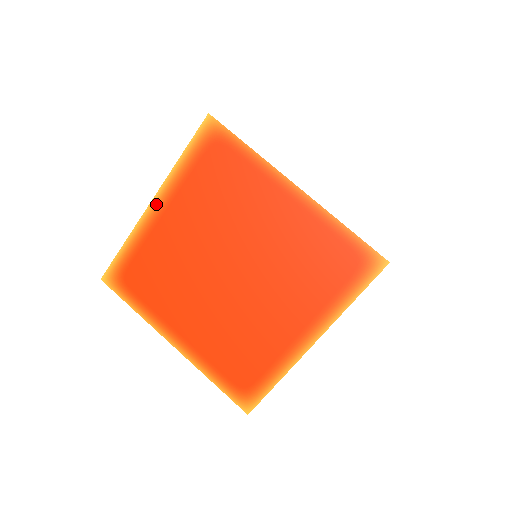
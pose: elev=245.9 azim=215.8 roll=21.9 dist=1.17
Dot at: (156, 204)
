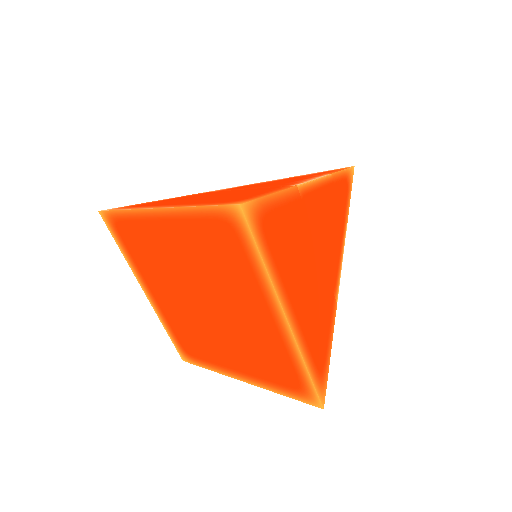
Dot at: (146, 291)
